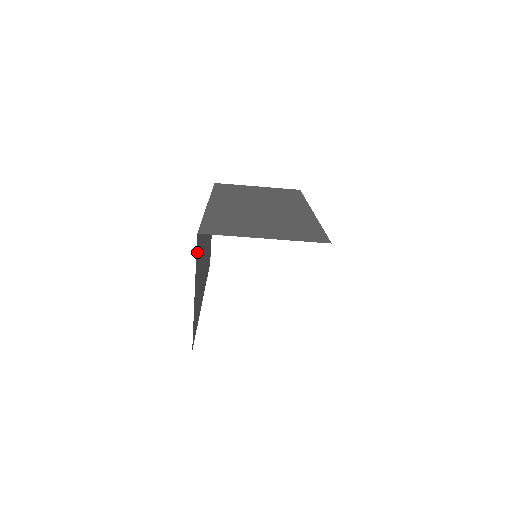
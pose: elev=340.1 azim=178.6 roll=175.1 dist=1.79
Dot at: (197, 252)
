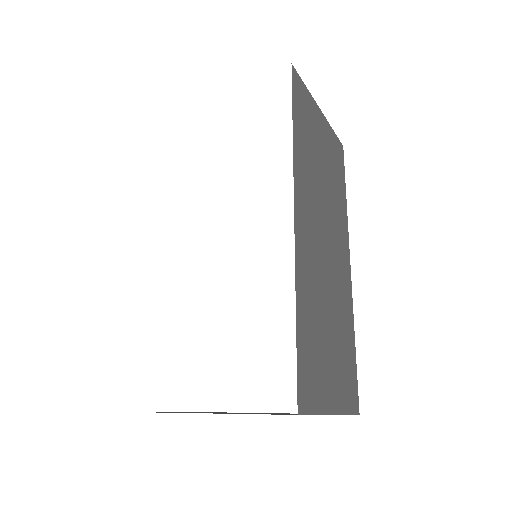
Dot at: occluded
